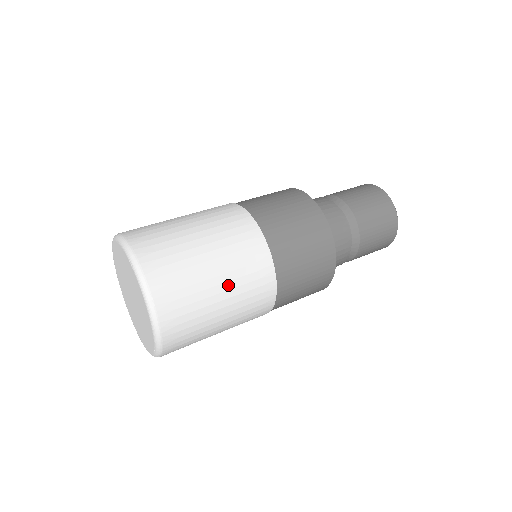
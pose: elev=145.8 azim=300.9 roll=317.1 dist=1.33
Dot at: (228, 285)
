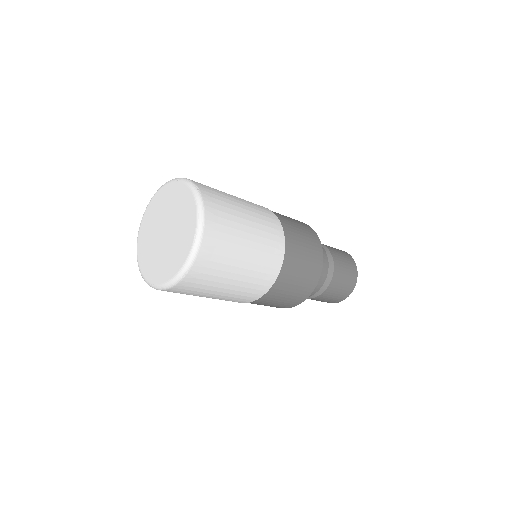
Dot at: (250, 213)
